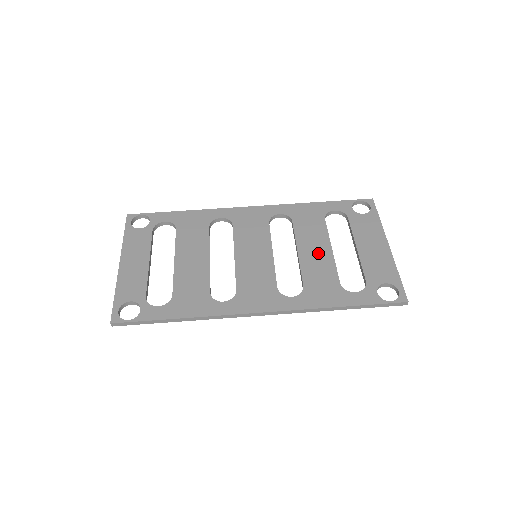
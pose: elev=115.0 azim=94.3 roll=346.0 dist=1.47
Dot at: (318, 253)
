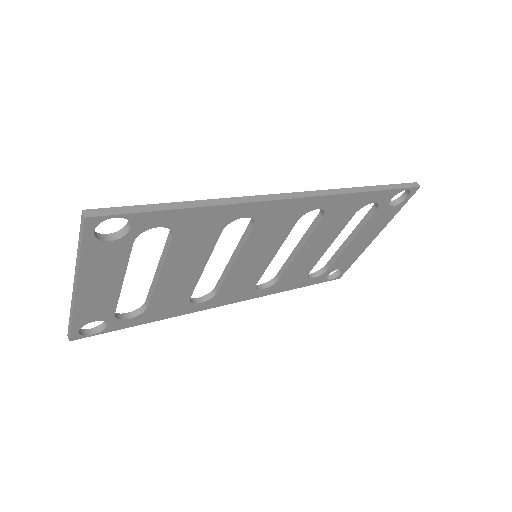
Dot at: occluded
